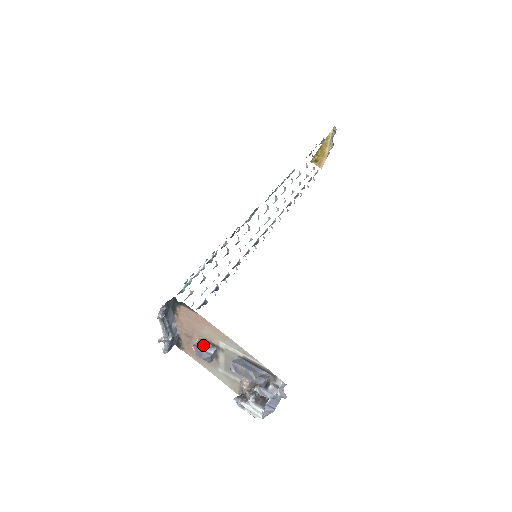
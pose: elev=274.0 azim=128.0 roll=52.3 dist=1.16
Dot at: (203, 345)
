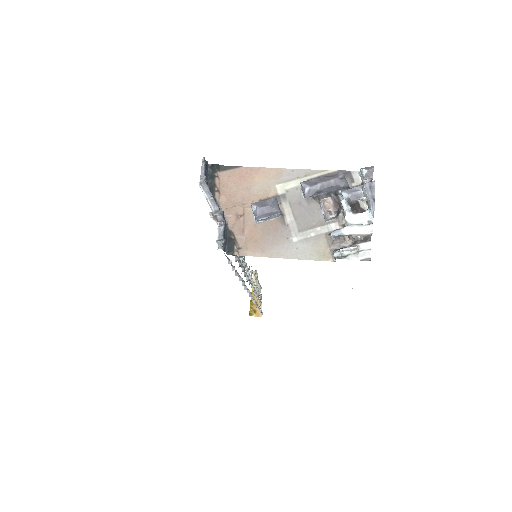
Dot at: (261, 203)
